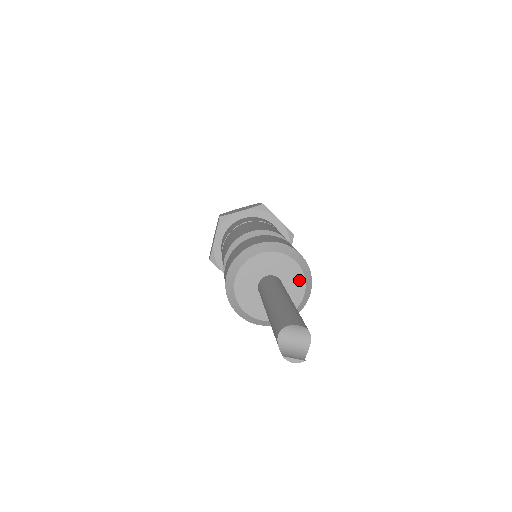
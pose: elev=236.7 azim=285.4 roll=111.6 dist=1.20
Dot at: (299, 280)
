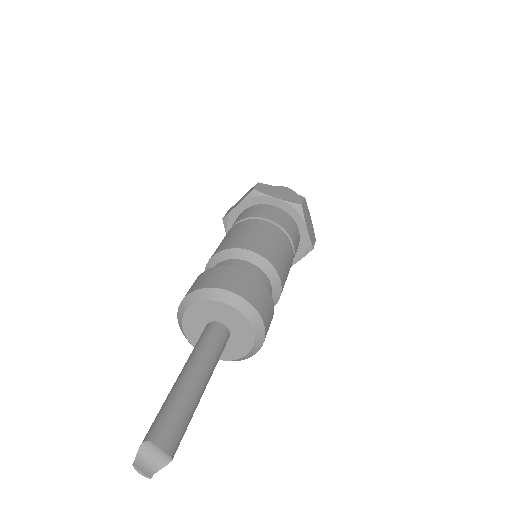
Dot at: (247, 343)
